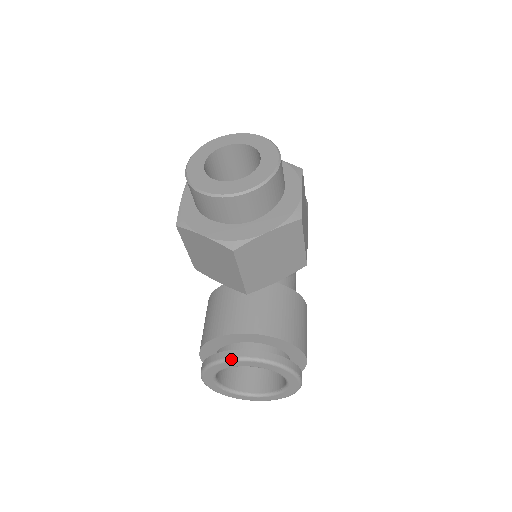
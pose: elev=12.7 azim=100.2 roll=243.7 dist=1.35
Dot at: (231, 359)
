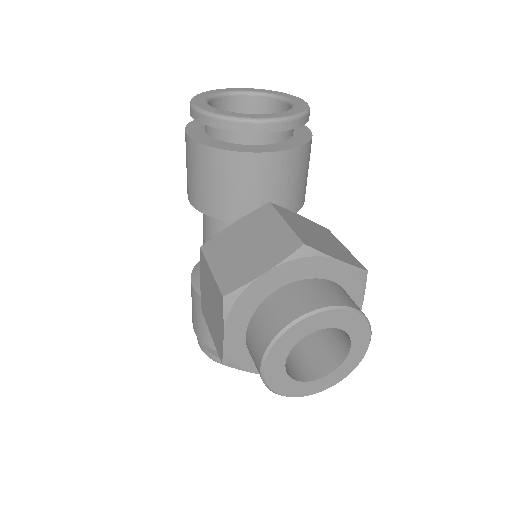
Dot at: occluded
